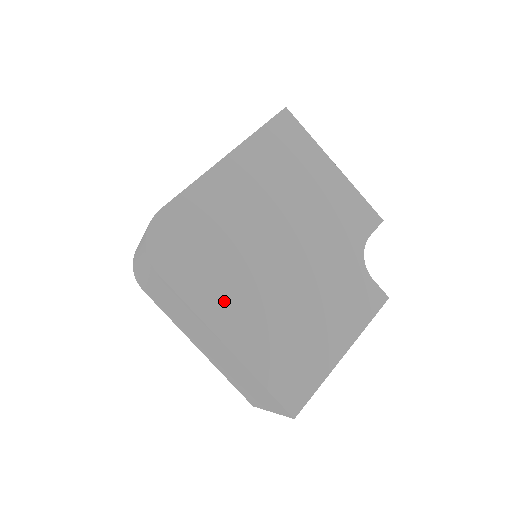
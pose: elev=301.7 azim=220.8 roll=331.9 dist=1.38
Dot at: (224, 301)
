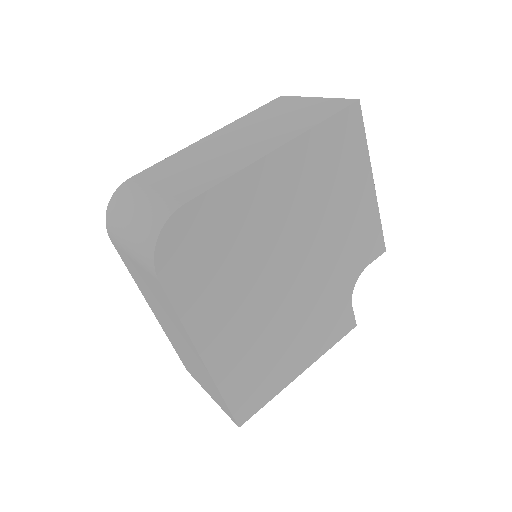
Dot at: (217, 318)
